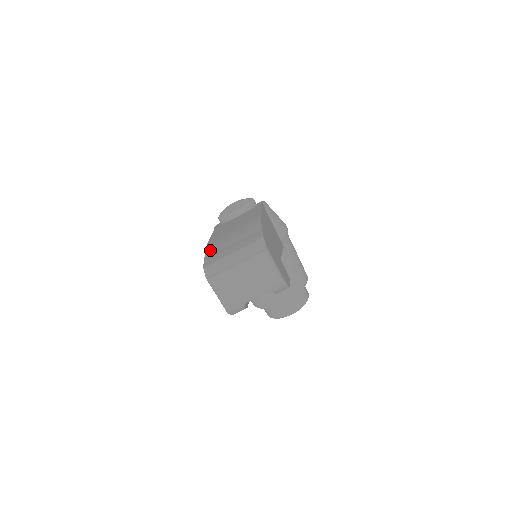
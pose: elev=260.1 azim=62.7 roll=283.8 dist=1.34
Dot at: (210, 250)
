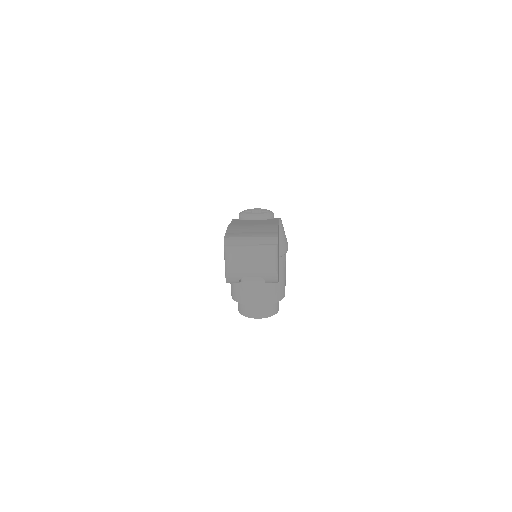
Dot at: (231, 229)
